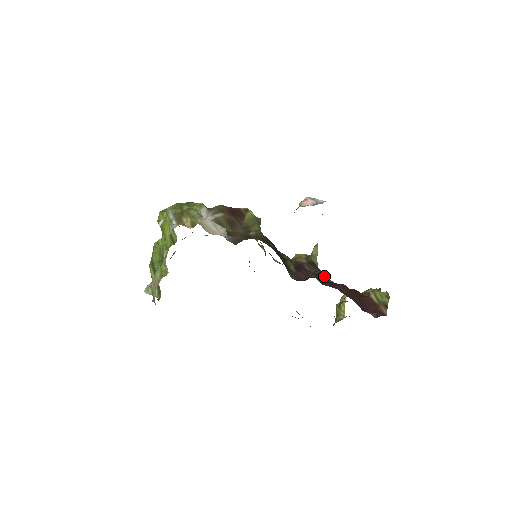
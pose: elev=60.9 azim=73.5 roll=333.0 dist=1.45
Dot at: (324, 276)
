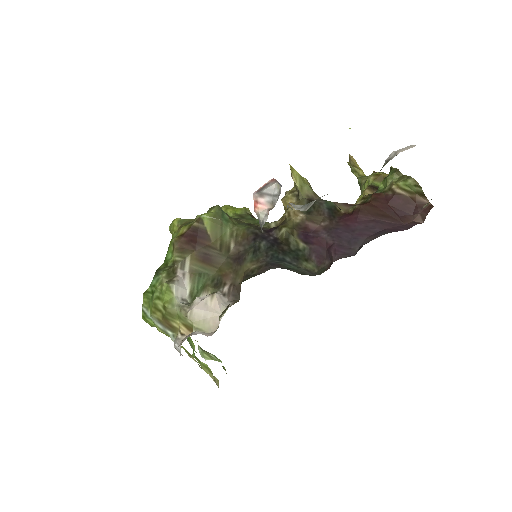
Dot at: (333, 210)
